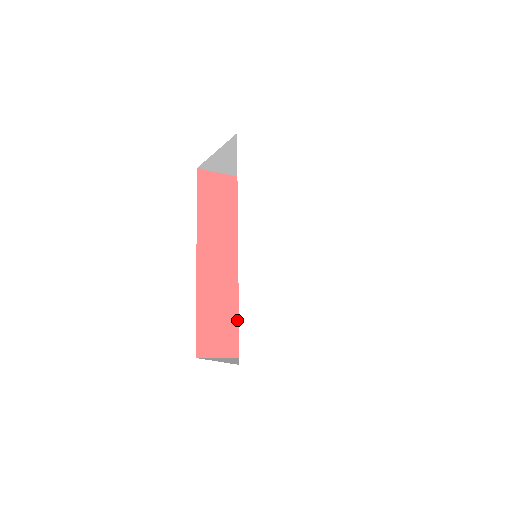
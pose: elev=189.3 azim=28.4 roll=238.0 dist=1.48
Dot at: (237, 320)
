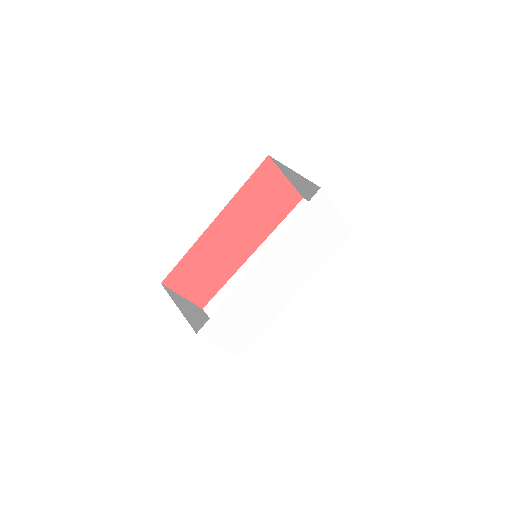
Dot at: (205, 275)
